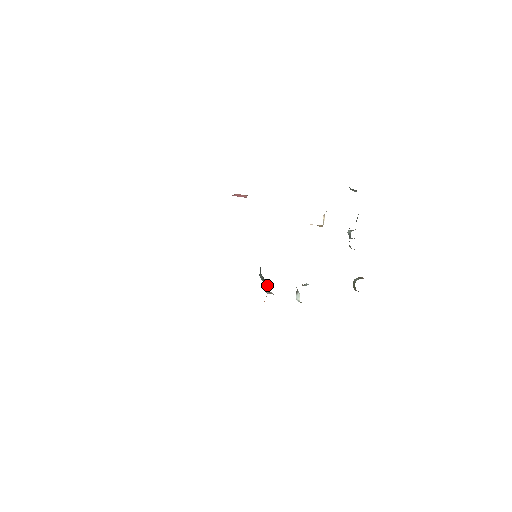
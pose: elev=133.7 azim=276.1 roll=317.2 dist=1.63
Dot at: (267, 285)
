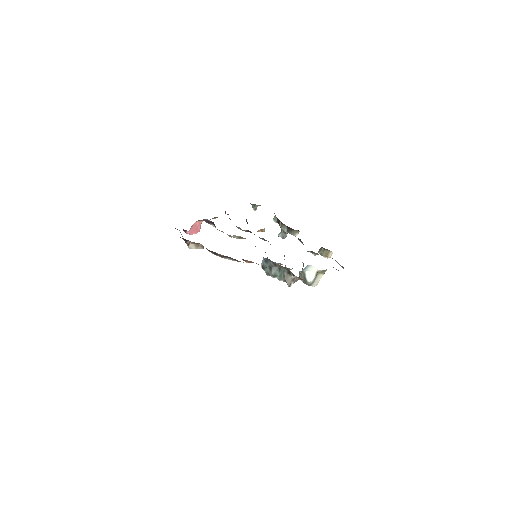
Dot at: (285, 276)
